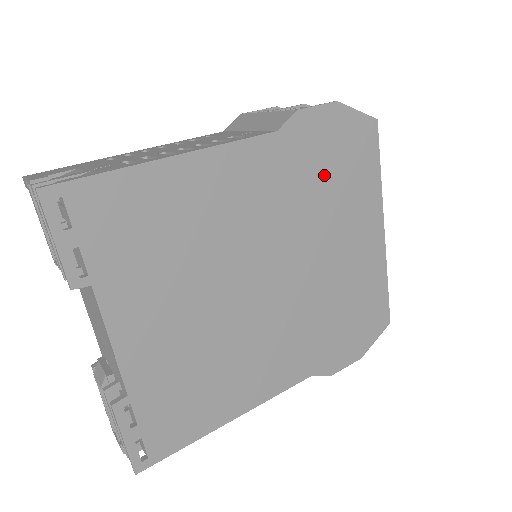
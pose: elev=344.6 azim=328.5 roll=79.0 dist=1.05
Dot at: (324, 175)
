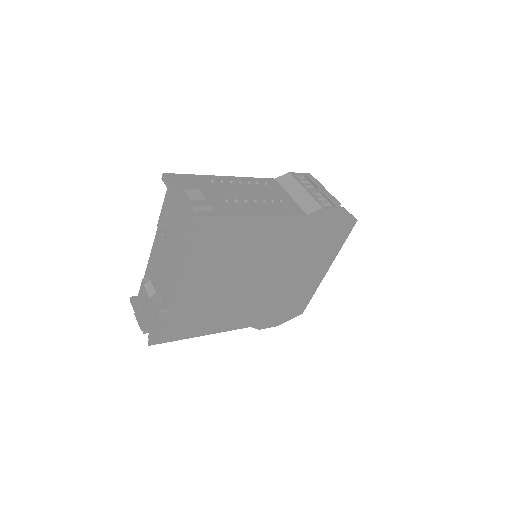
Dot at: (316, 239)
